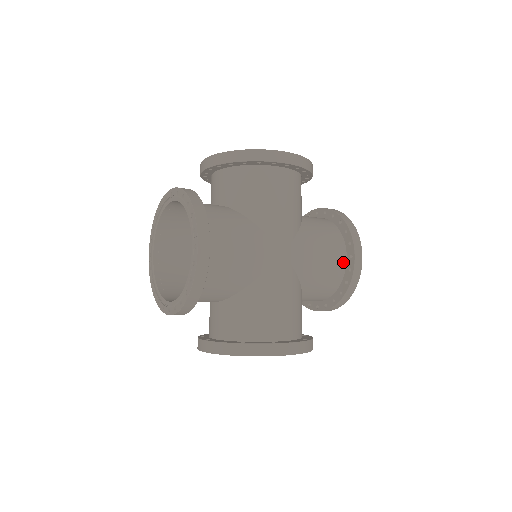
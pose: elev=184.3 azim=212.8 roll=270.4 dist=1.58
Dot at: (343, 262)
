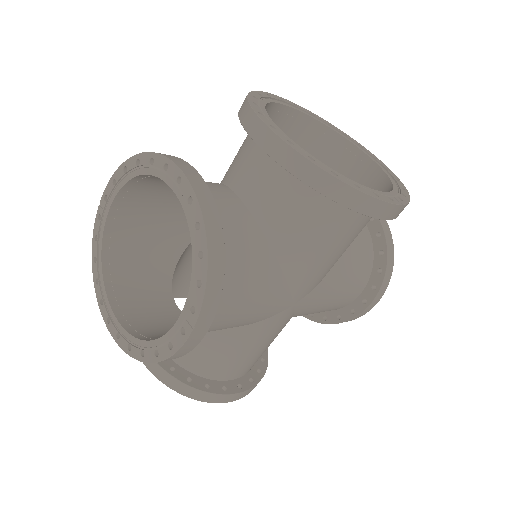
Dot at: (351, 300)
